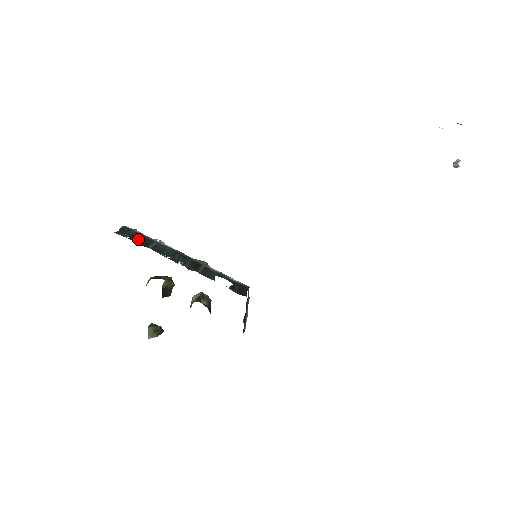
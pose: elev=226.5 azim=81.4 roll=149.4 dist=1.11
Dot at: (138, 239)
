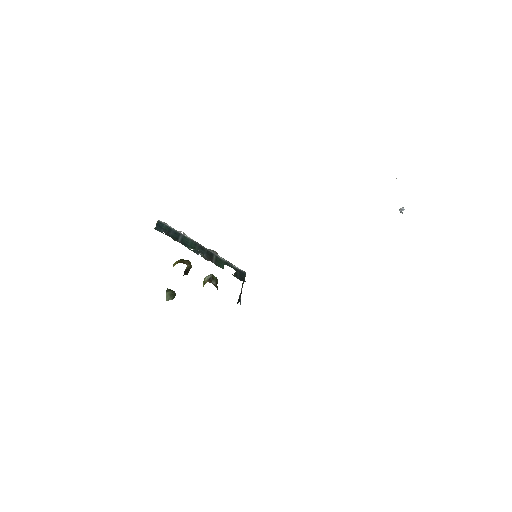
Dot at: (170, 233)
